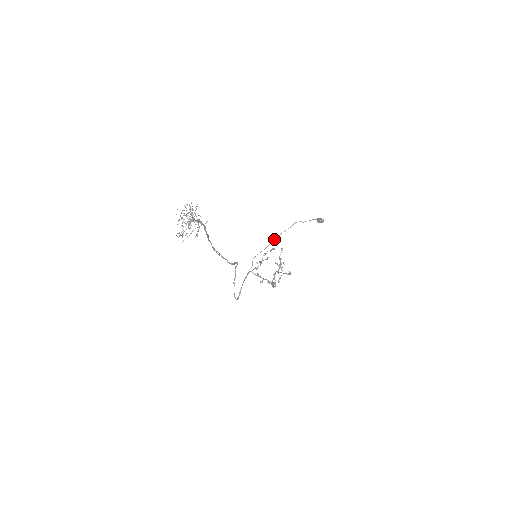
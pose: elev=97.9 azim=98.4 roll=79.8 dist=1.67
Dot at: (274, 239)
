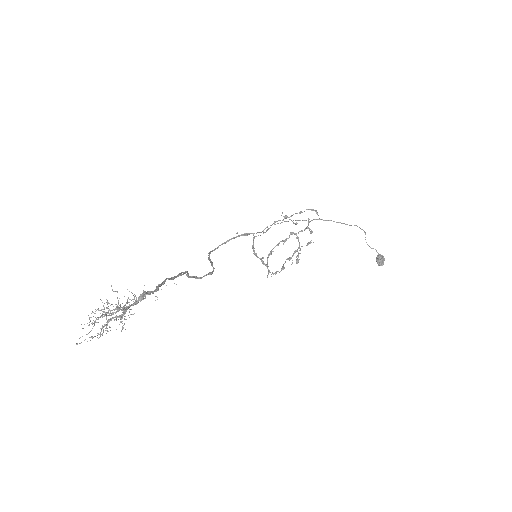
Dot at: (319, 219)
